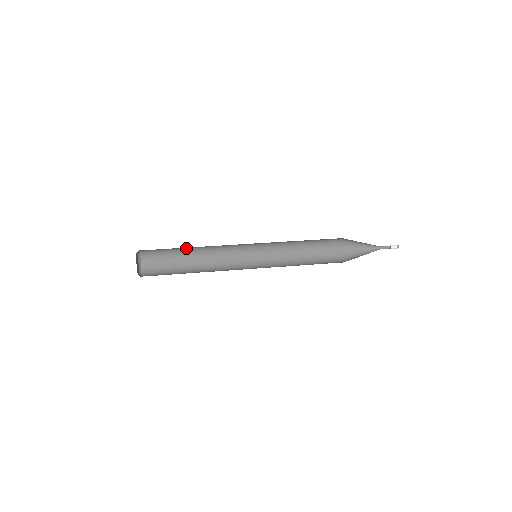
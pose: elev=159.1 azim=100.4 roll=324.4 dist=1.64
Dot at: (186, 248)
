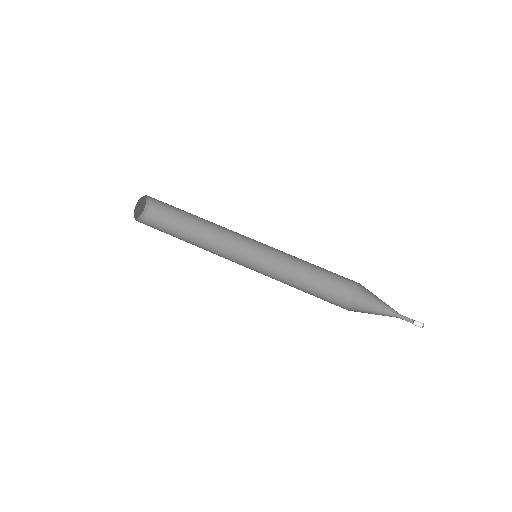
Dot at: (192, 214)
